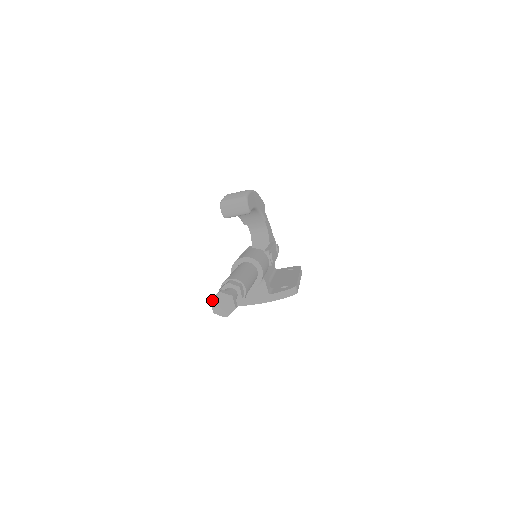
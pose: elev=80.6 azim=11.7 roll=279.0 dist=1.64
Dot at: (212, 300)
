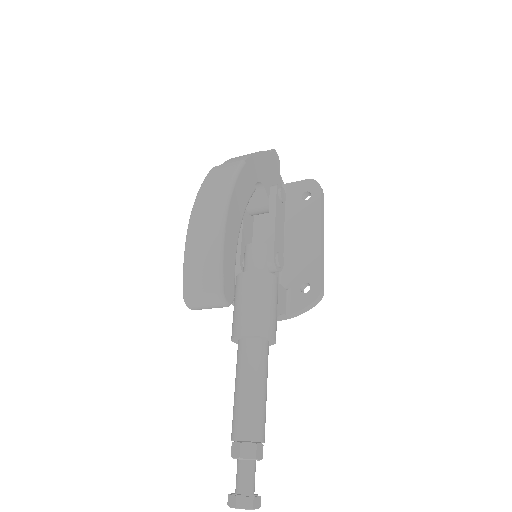
Dot at: (230, 507)
